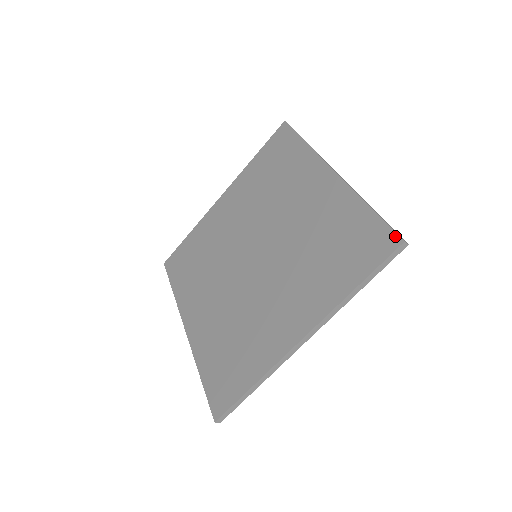
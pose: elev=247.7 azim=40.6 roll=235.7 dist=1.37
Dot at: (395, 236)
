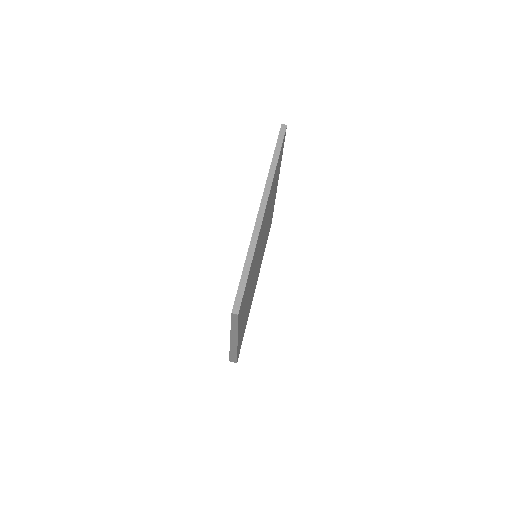
Dot at: occluded
